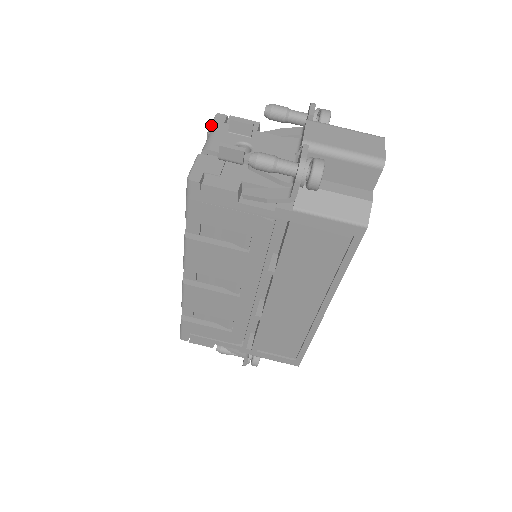
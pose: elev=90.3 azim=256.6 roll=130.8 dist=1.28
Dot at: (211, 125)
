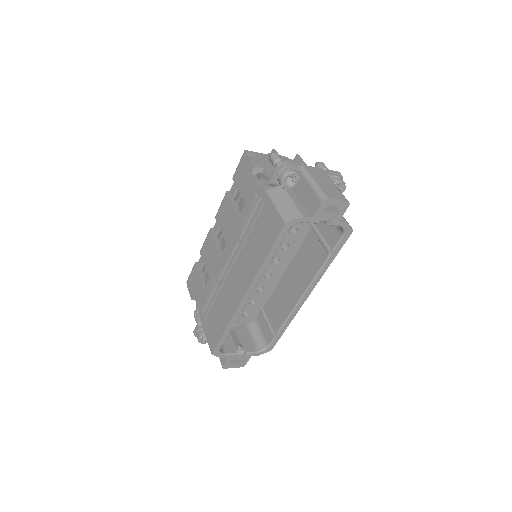
Dot at: occluded
